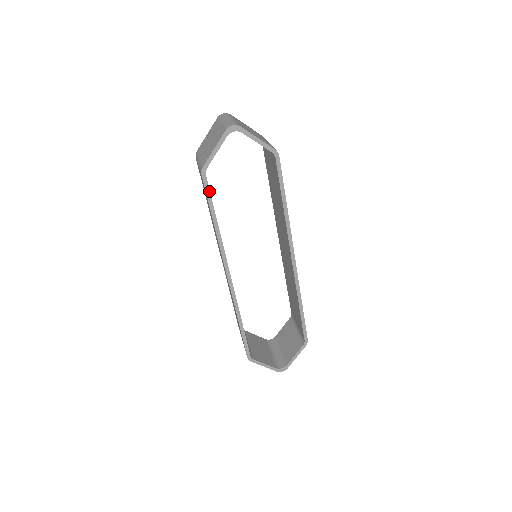
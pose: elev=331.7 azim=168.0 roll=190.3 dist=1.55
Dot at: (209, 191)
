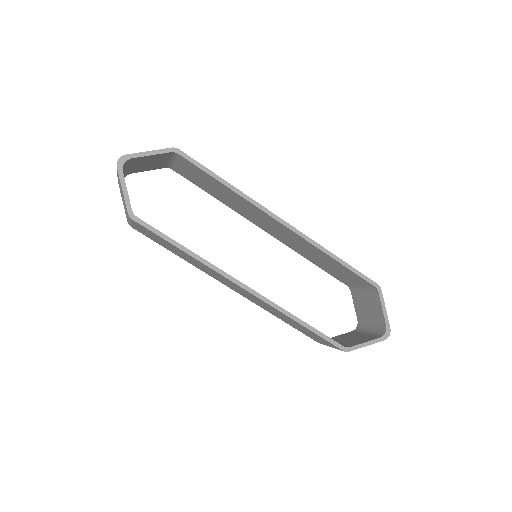
Dot at: (152, 228)
